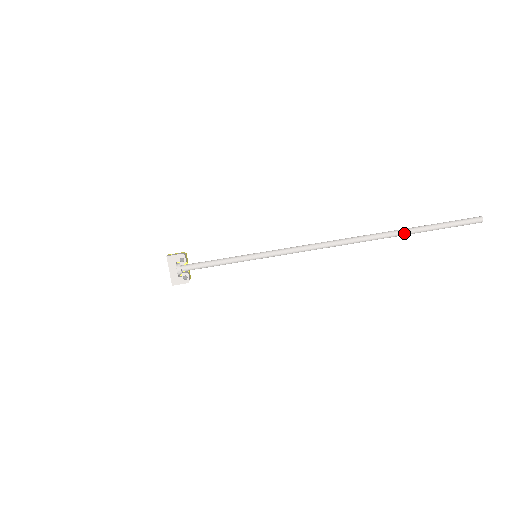
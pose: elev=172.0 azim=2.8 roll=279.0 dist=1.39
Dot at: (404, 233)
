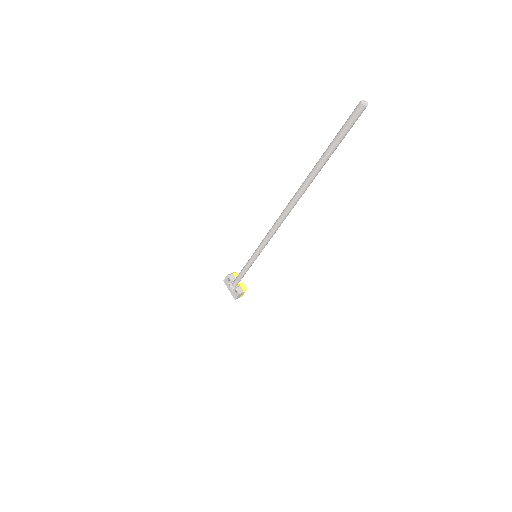
Dot at: (312, 175)
